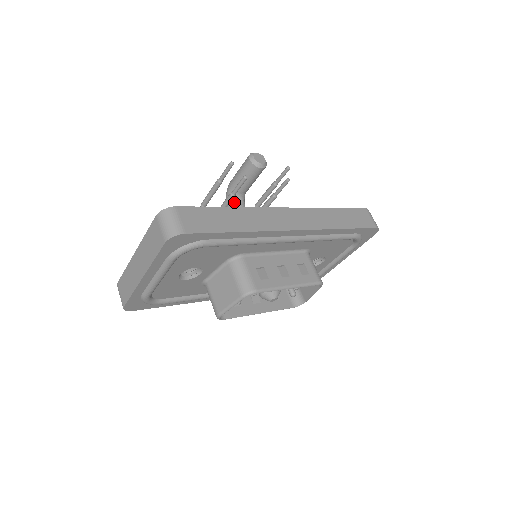
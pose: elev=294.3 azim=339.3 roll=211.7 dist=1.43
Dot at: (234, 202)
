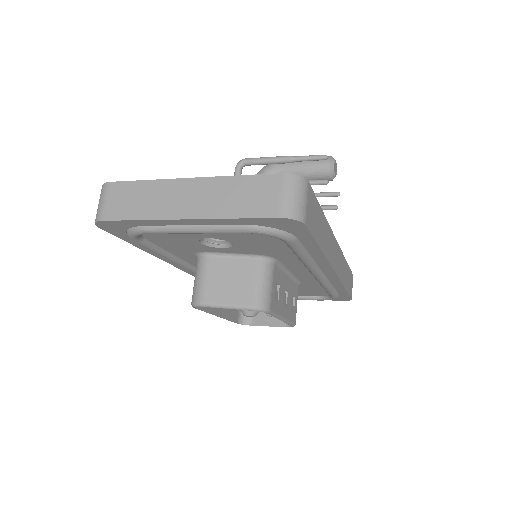
Dot at: occluded
